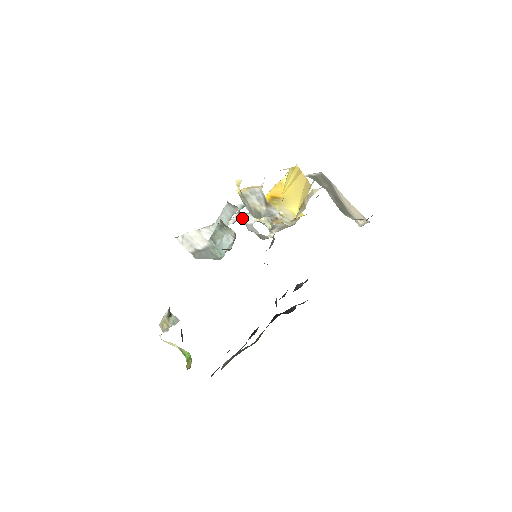
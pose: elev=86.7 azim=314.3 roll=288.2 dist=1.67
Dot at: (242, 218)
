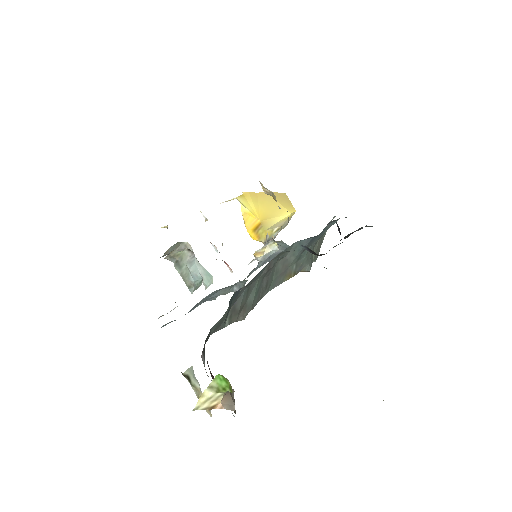
Dot at: occluded
